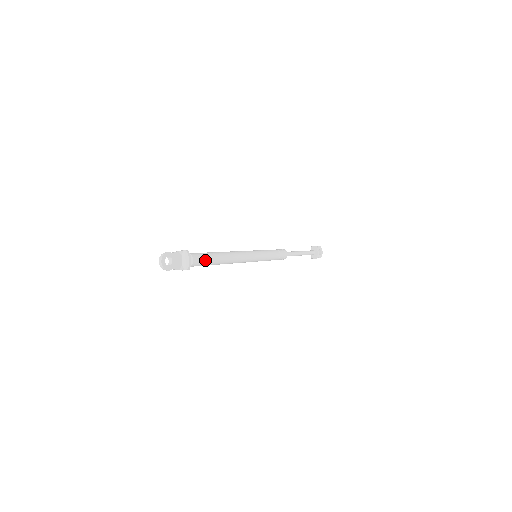
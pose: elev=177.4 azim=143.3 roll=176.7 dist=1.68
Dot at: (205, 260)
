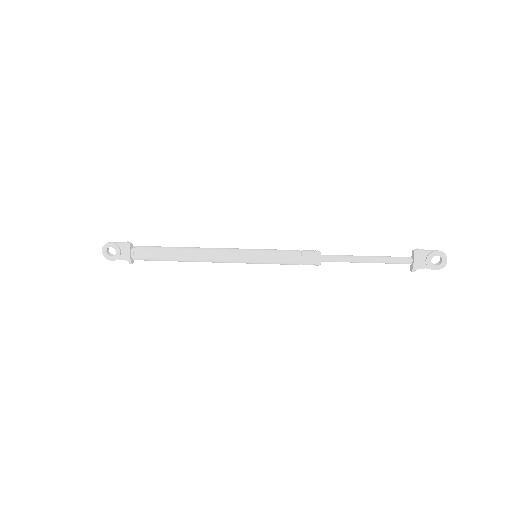
Dot at: (151, 256)
